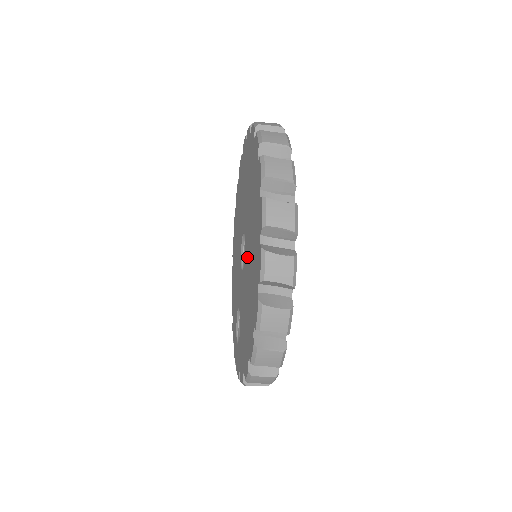
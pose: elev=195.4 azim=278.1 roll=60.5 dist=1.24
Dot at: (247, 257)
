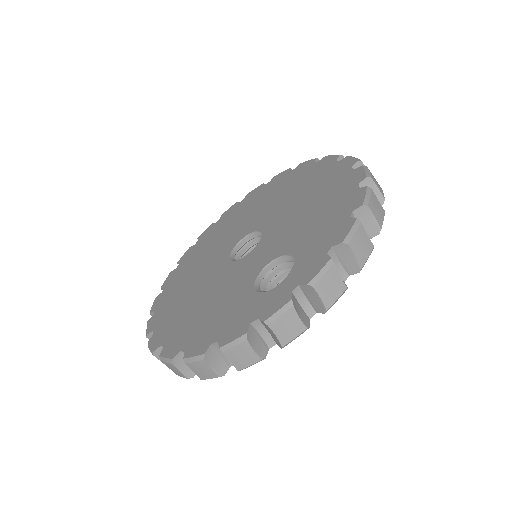
Dot at: (276, 215)
